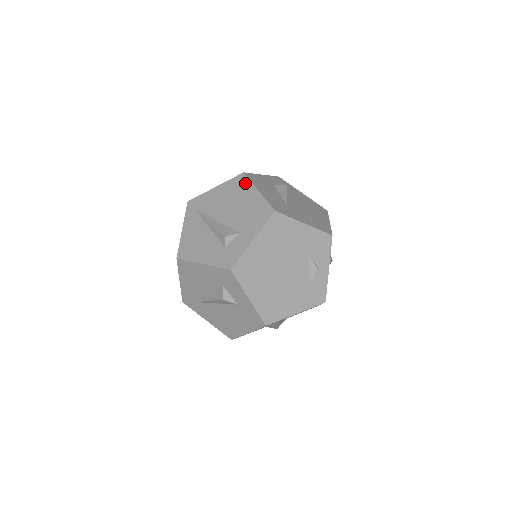
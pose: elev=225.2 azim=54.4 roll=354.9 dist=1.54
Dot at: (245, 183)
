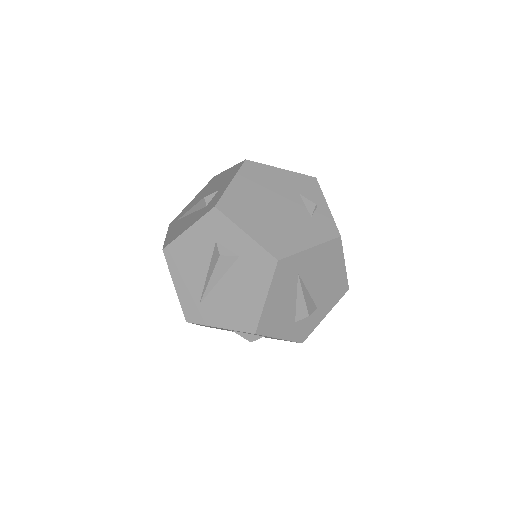
Dot at: (216, 177)
